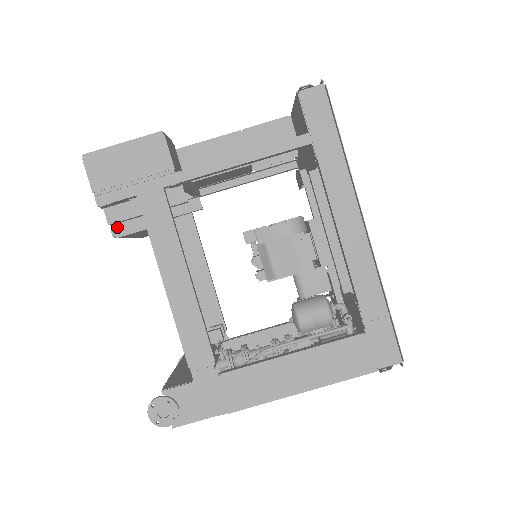
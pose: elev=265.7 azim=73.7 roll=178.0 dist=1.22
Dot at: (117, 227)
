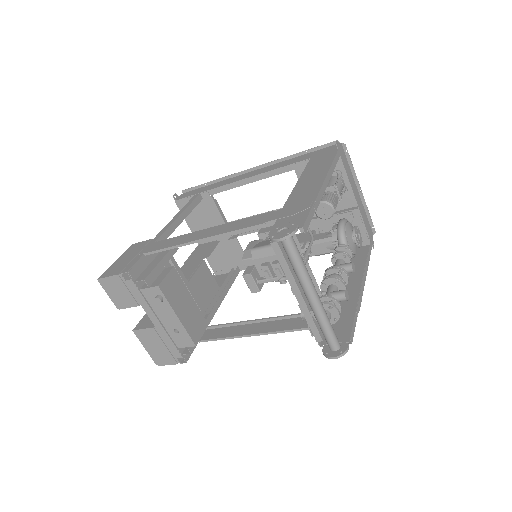
Dot at: (153, 285)
